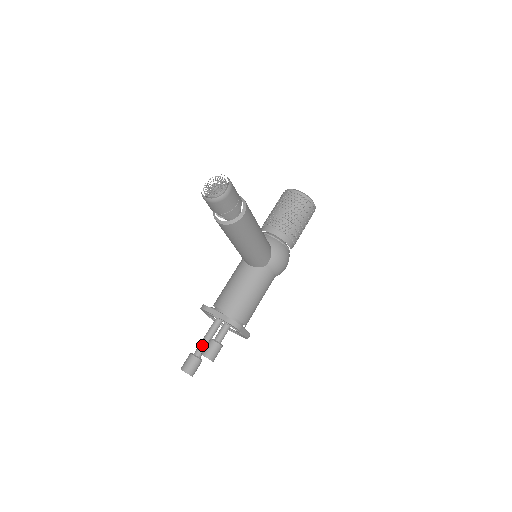
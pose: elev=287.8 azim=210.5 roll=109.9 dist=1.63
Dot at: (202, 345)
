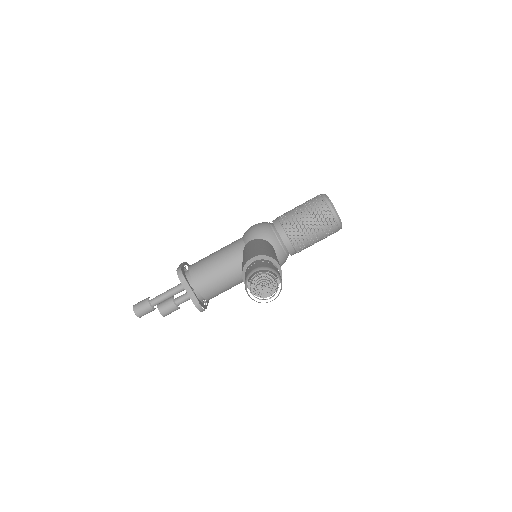
Dot at: (162, 299)
